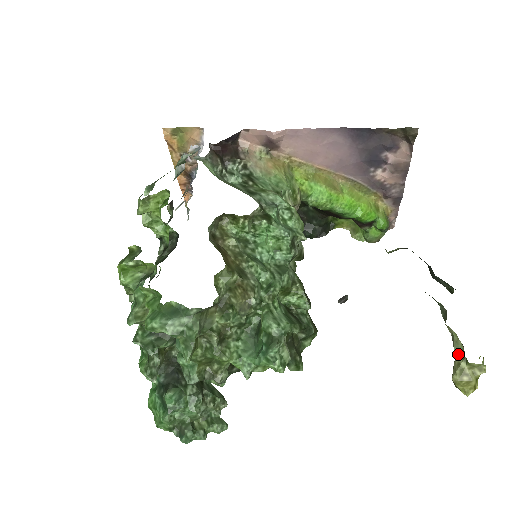
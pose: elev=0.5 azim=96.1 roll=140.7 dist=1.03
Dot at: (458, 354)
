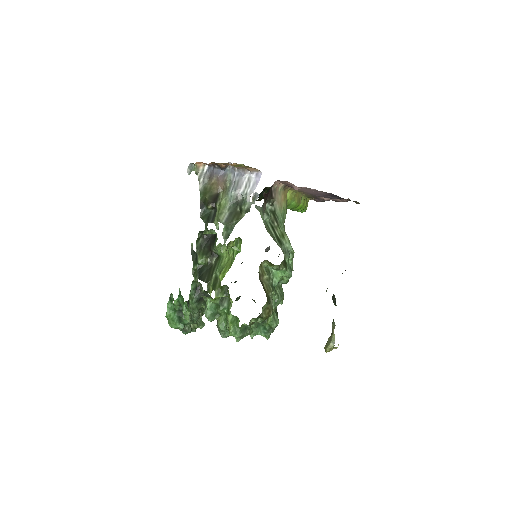
Dot at: (332, 343)
